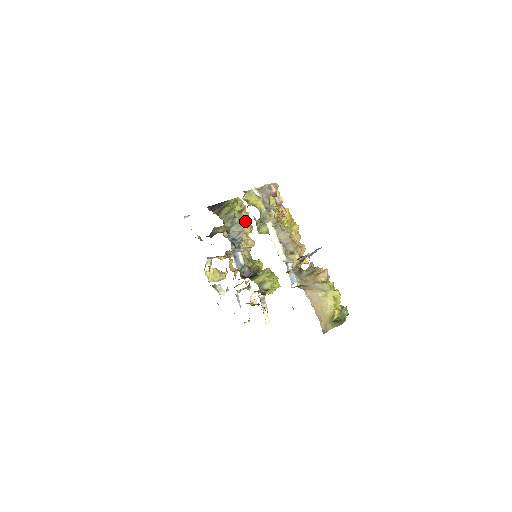
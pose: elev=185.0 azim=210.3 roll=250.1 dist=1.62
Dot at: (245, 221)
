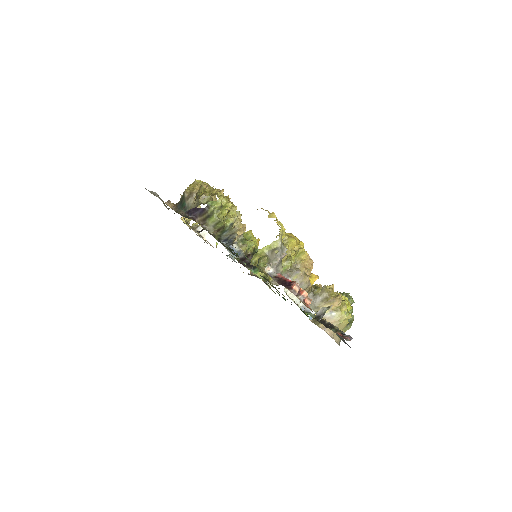
Dot at: (234, 219)
